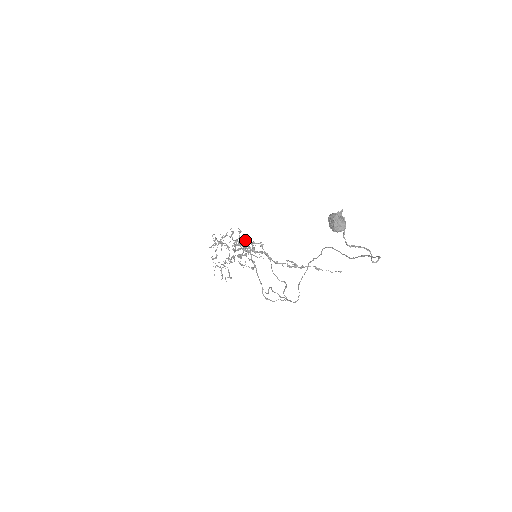
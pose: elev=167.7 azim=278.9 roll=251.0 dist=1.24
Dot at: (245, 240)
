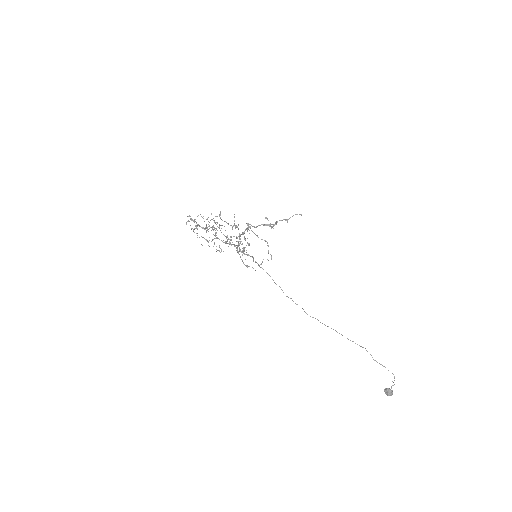
Dot at: (230, 225)
